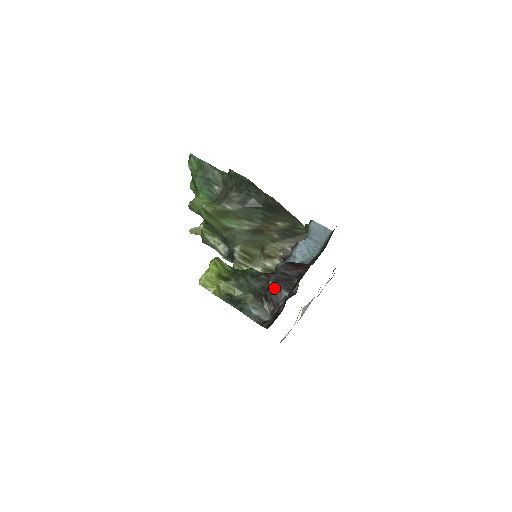
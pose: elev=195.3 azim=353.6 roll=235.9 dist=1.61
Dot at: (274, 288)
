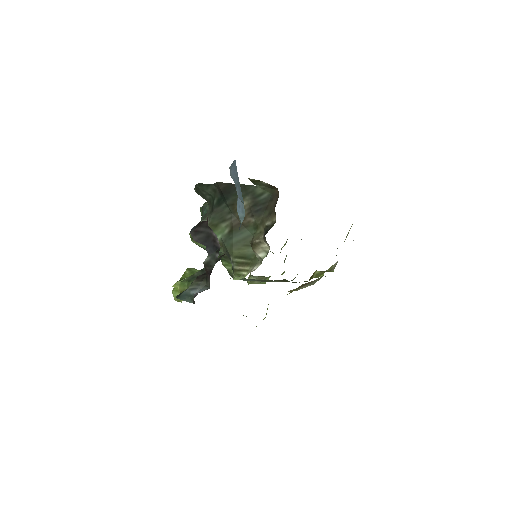
Dot at: (207, 257)
